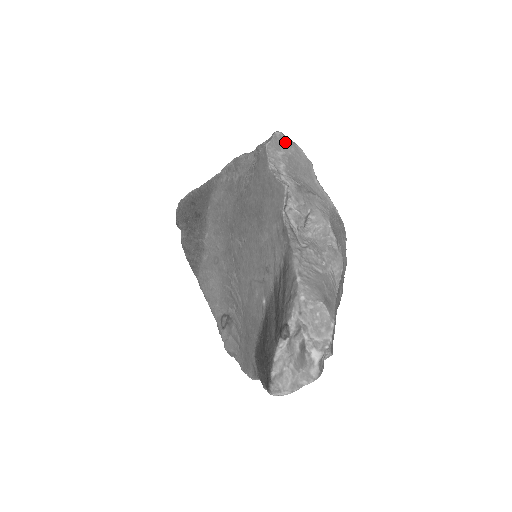
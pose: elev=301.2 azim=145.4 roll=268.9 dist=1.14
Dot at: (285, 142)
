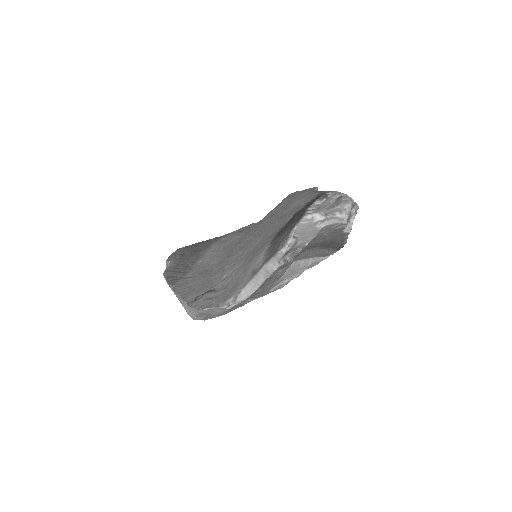
Dot at: occluded
